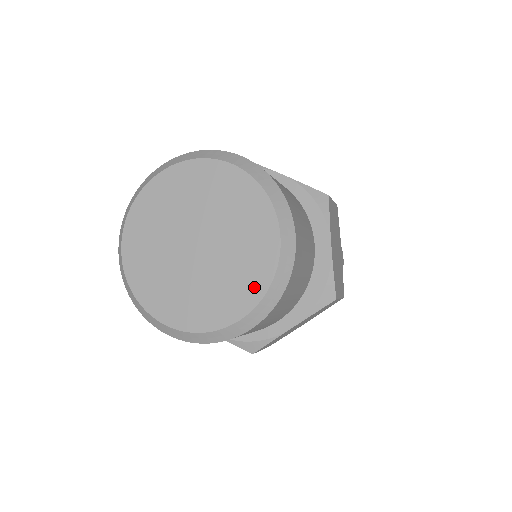
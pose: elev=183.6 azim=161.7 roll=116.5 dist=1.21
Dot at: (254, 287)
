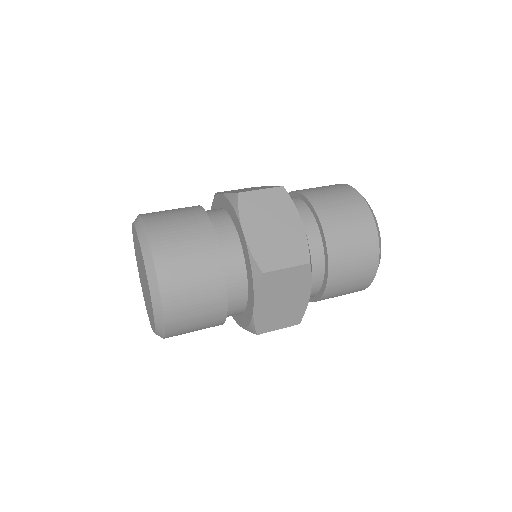
Dot at: (149, 295)
